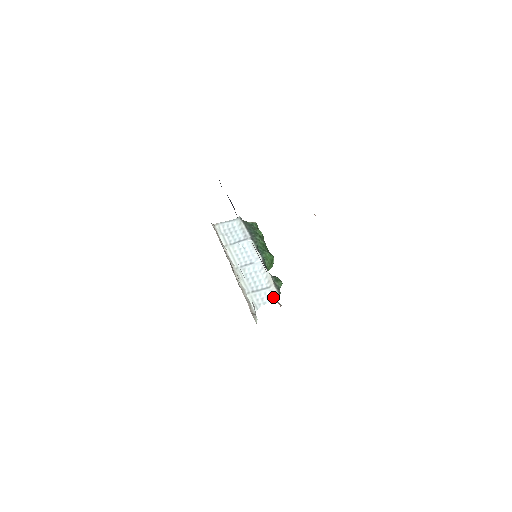
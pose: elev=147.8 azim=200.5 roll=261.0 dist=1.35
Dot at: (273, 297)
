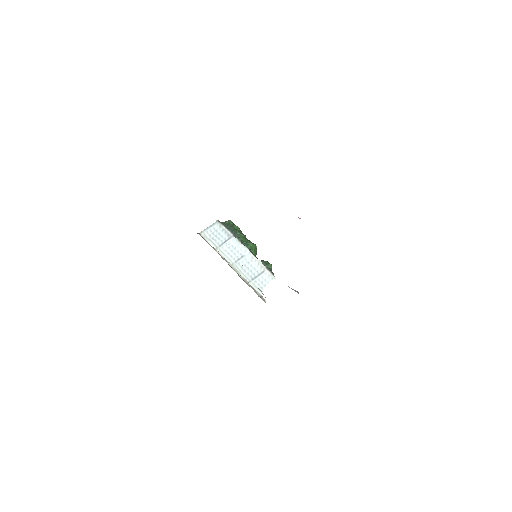
Dot at: (269, 278)
